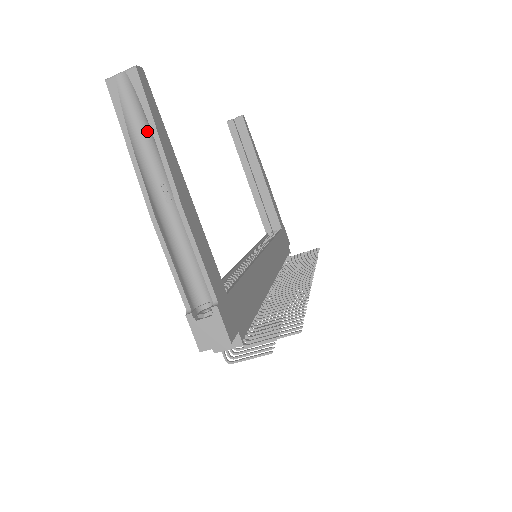
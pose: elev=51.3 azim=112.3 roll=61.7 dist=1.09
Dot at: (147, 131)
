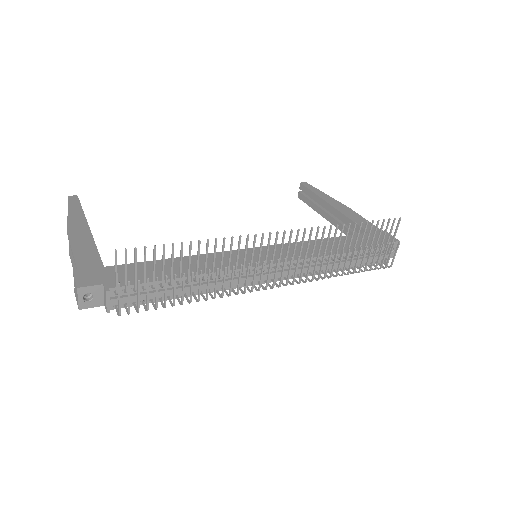
Dot at: occluded
